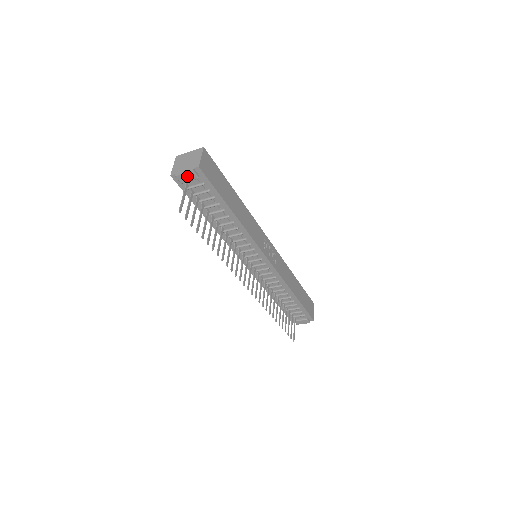
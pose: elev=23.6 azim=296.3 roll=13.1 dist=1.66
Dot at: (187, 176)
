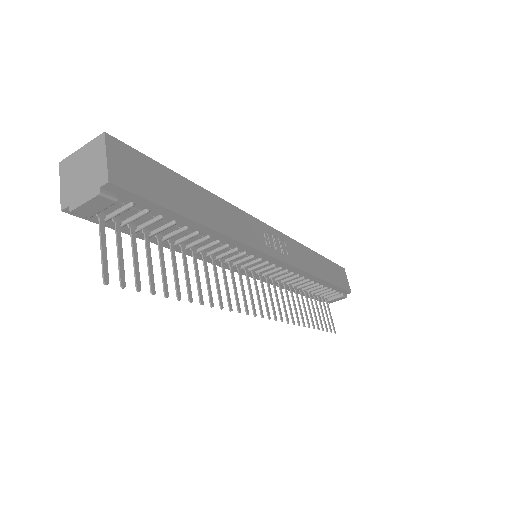
Dot at: (93, 205)
